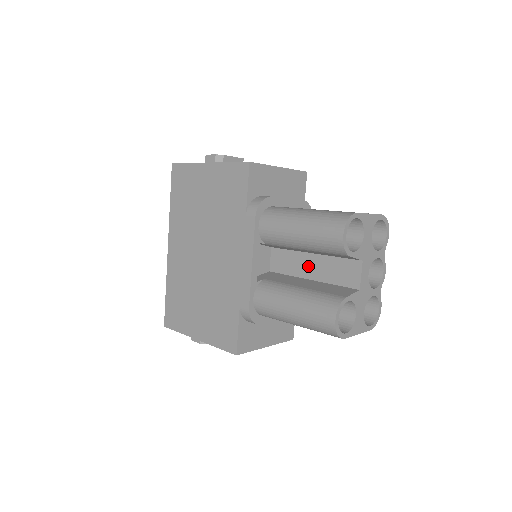
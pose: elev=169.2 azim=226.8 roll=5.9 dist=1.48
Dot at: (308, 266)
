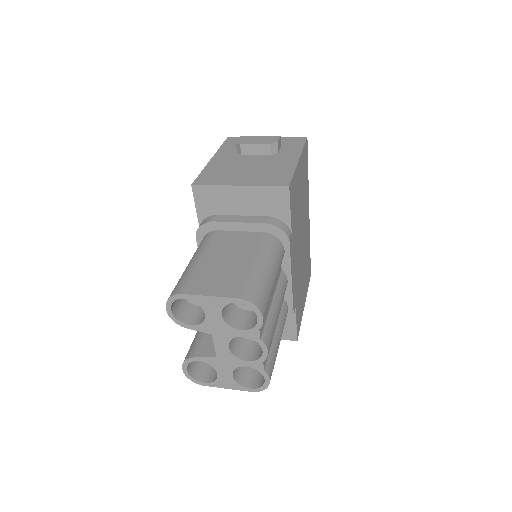
Dot at: occluded
